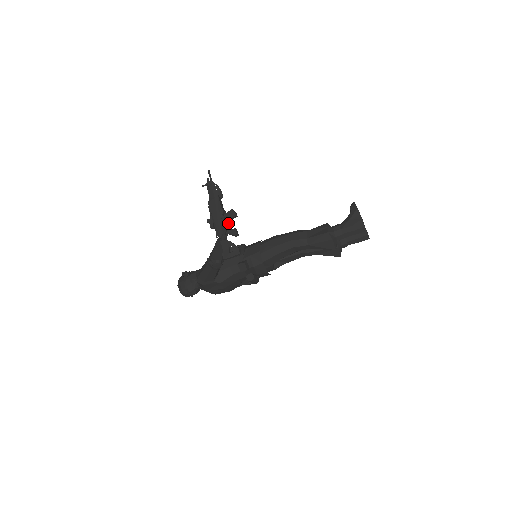
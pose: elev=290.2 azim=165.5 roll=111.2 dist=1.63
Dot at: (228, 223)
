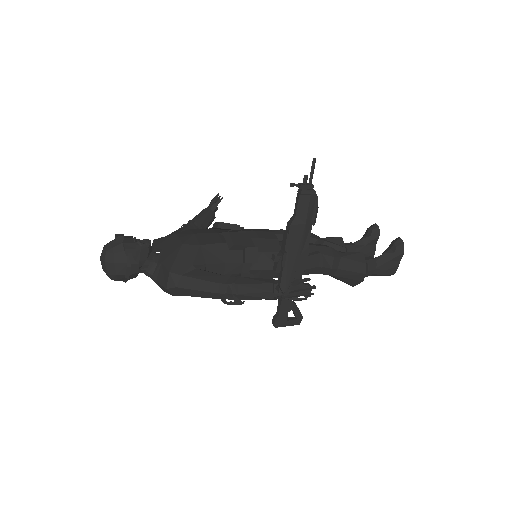
Dot at: (302, 270)
